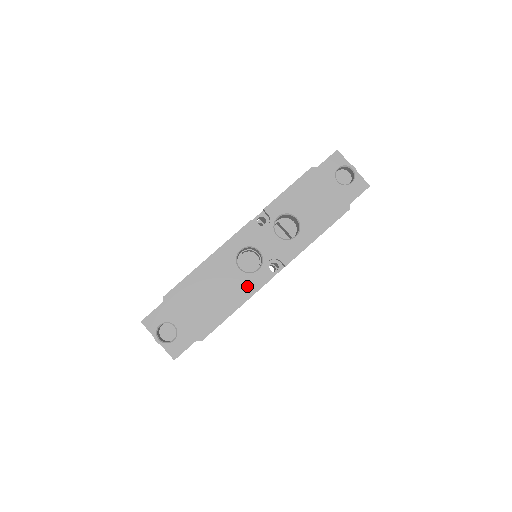
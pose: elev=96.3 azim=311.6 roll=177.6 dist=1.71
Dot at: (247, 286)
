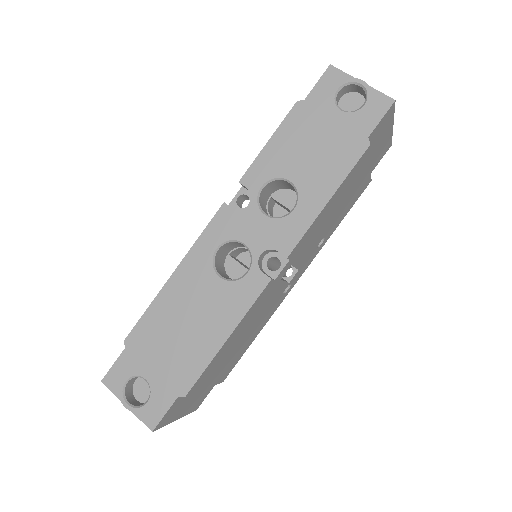
Dot at: (235, 300)
